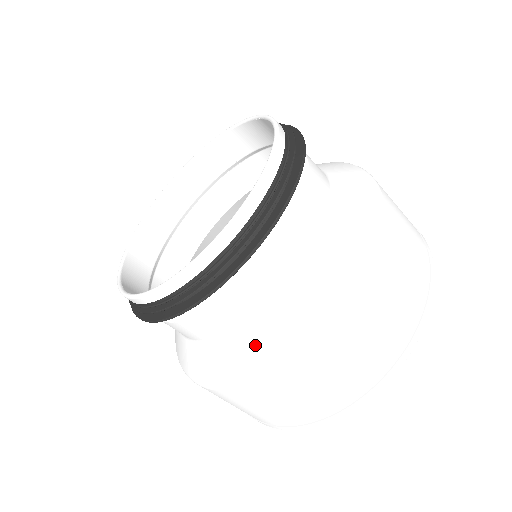
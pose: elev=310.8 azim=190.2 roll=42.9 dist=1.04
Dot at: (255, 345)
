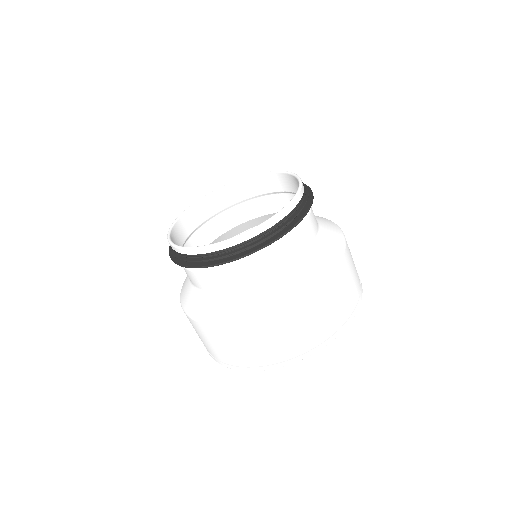
Dot at: (189, 295)
